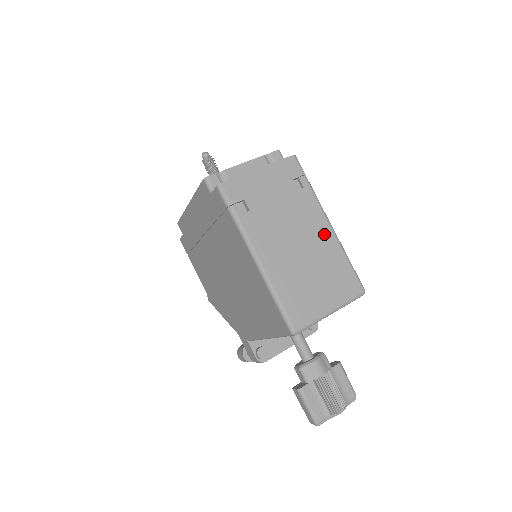
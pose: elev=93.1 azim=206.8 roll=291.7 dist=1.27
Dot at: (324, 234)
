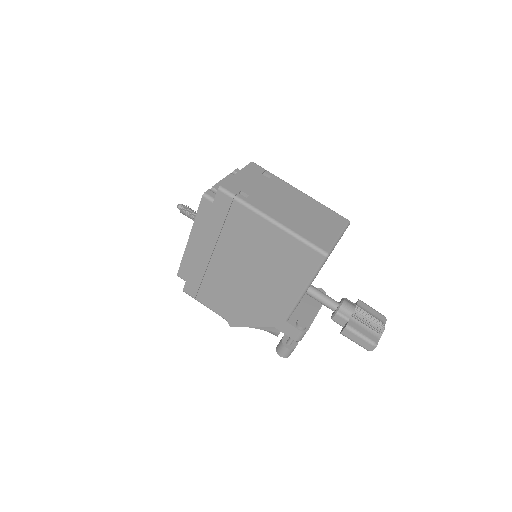
Dot at: (302, 197)
